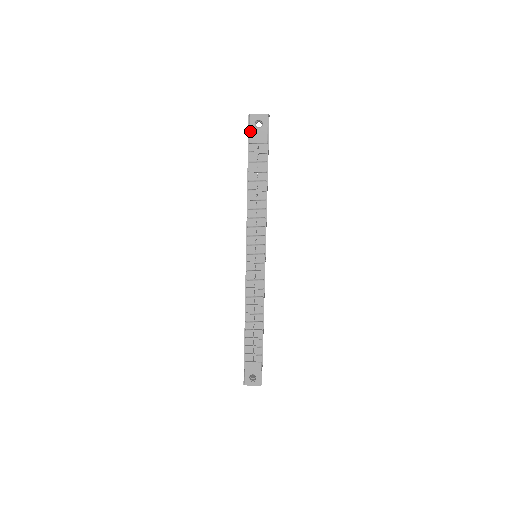
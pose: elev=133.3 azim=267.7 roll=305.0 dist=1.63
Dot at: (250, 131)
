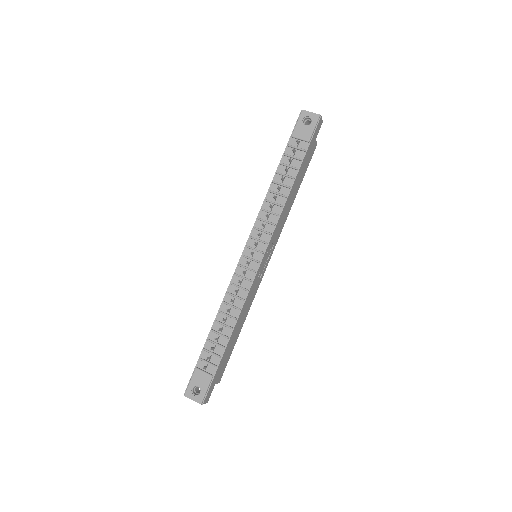
Dot at: (296, 125)
